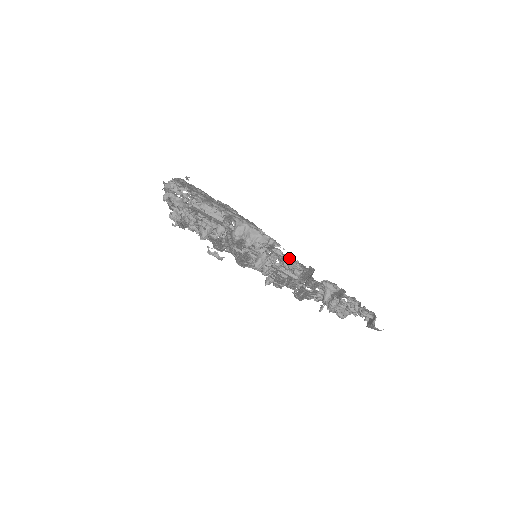
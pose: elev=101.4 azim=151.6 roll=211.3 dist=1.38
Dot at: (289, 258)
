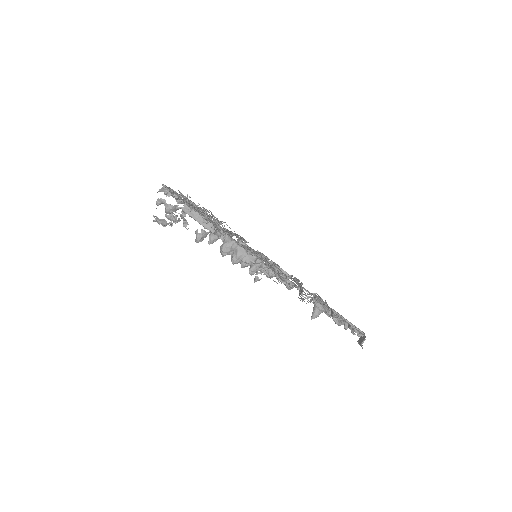
Dot at: (278, 276)
